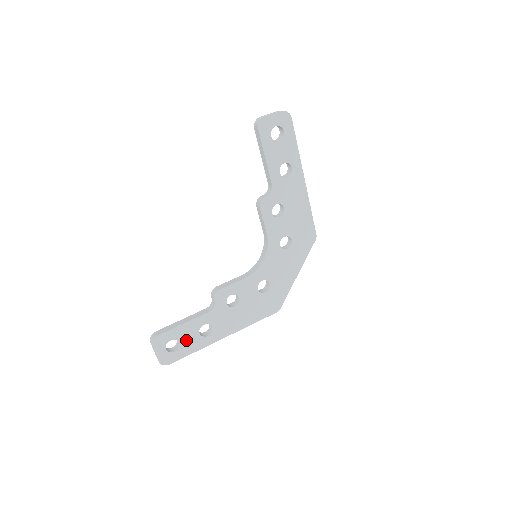
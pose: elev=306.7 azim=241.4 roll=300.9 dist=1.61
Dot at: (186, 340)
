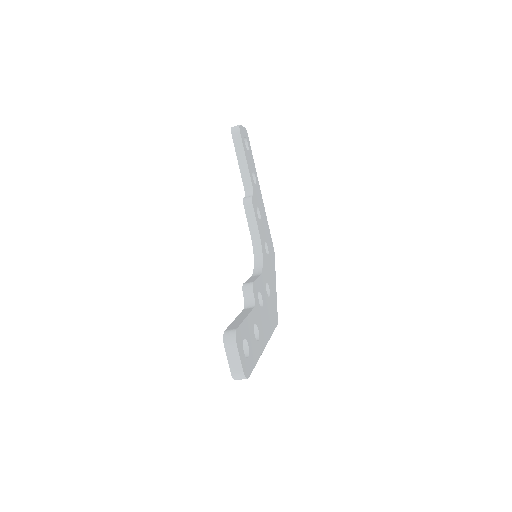
Dot at: (250, 342)
